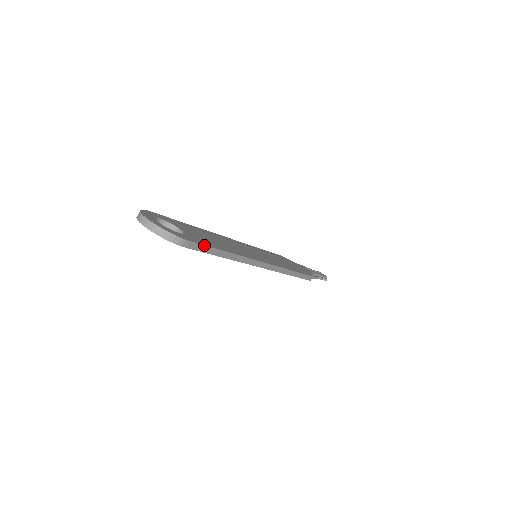
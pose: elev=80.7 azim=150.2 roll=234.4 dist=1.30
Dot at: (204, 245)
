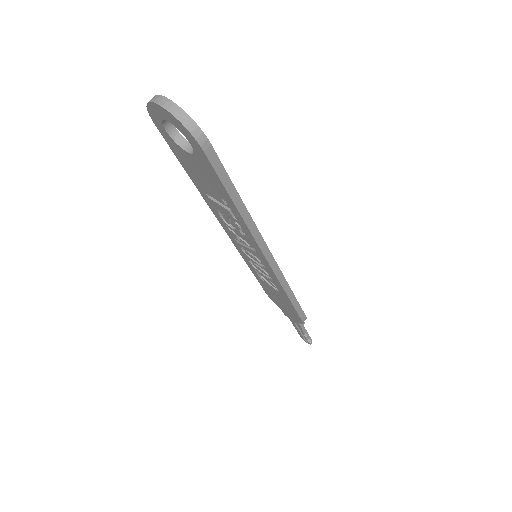
Dot at: (223, 167)
